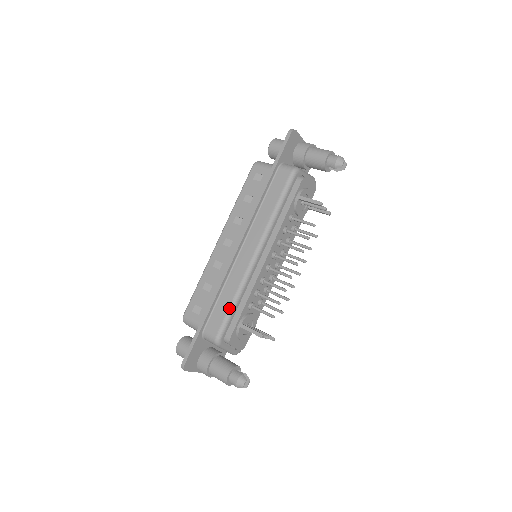
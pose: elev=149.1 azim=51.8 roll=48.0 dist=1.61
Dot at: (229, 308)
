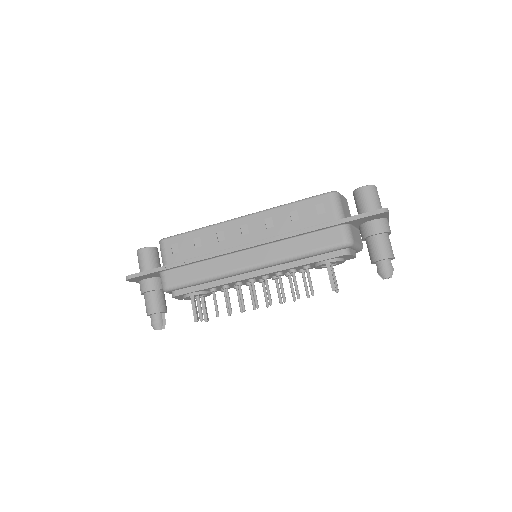
Dot at: (194, 280)
